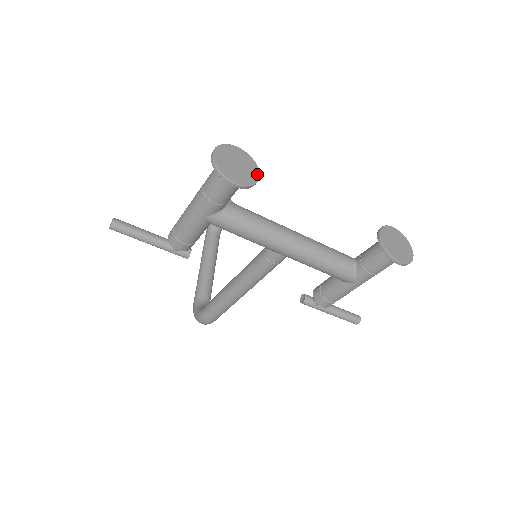
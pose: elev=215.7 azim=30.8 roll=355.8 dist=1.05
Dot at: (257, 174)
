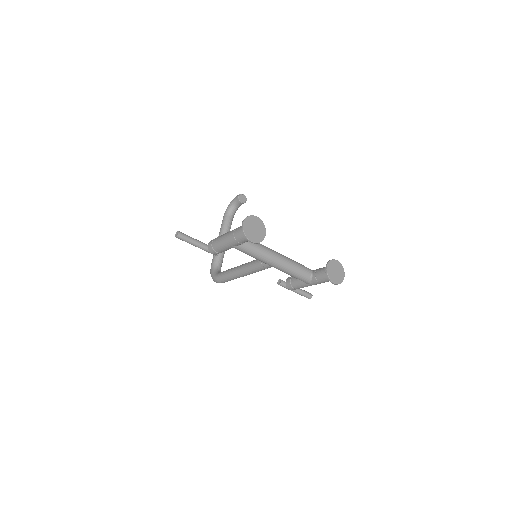
Dot at: (265, 234)
